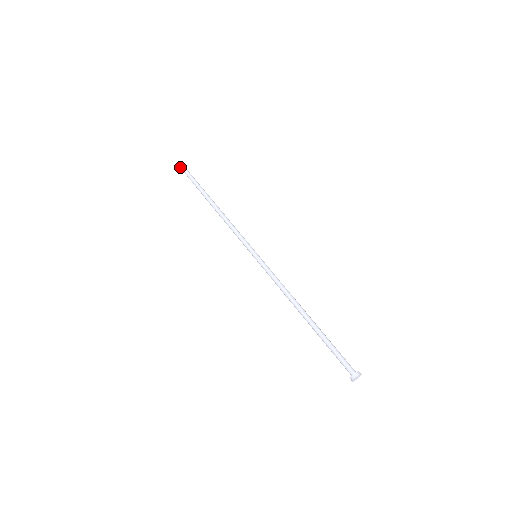
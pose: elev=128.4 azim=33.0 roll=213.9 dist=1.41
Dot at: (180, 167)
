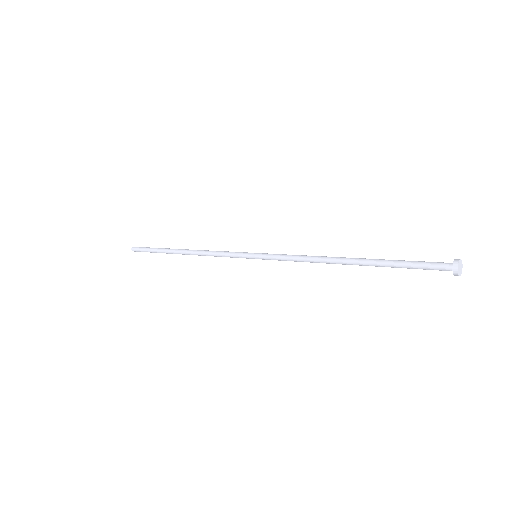
Dot at: (132, 247)
